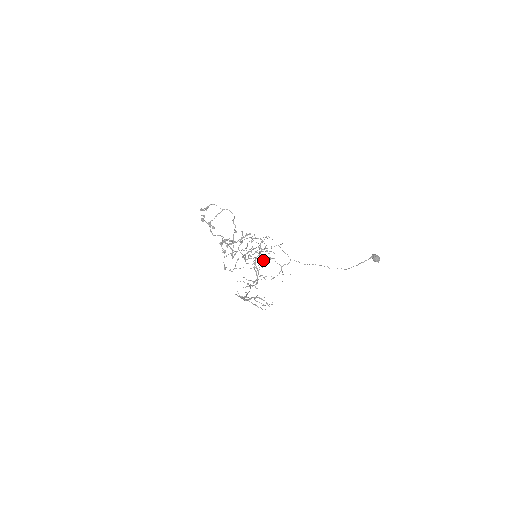
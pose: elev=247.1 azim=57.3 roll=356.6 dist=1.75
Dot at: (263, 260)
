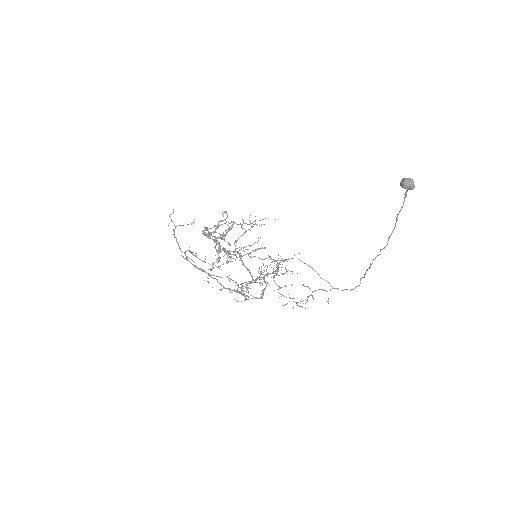
Dot at: occluded
